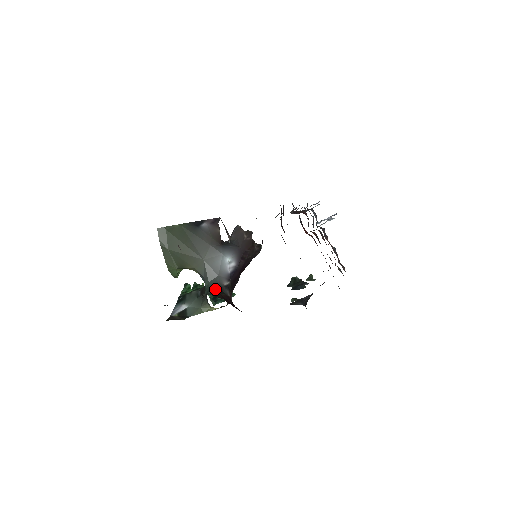
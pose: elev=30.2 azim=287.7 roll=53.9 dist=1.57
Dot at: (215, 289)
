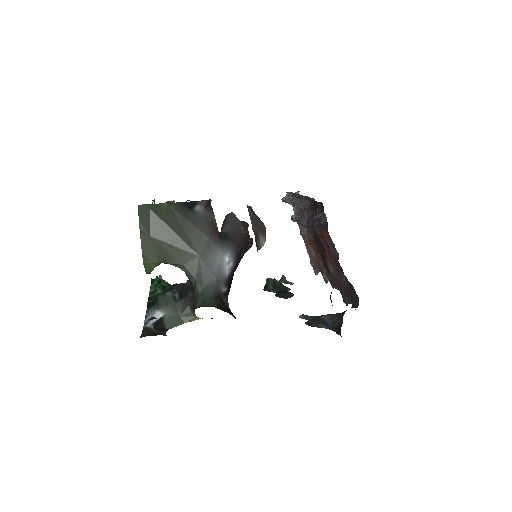
Dot at: (214, 297)
